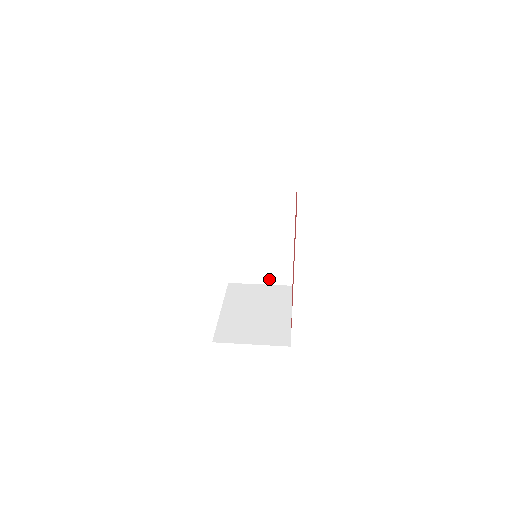
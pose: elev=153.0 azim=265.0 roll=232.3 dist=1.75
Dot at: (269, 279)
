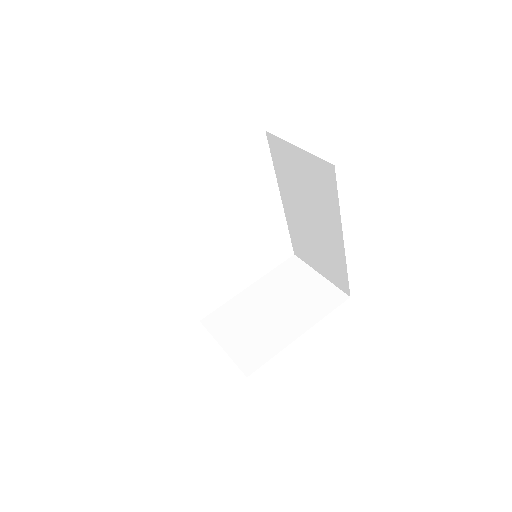
Dot at: (328, 274)
